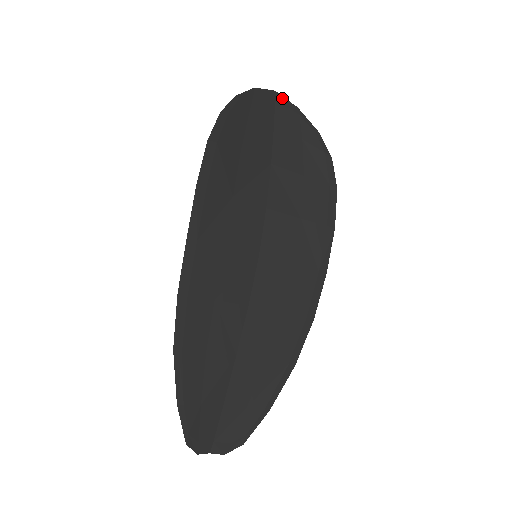
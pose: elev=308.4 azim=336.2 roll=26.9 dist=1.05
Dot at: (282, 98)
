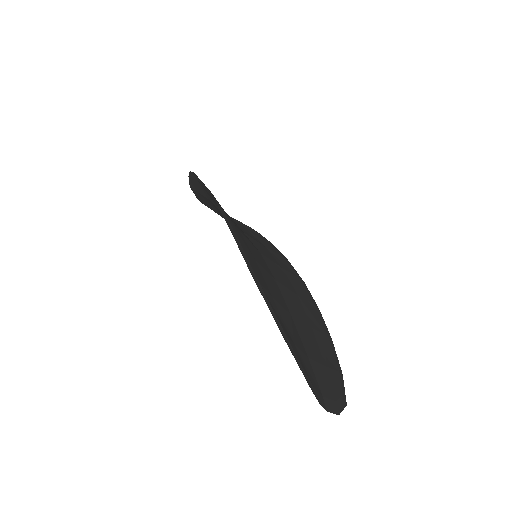
Dot at: occluded
